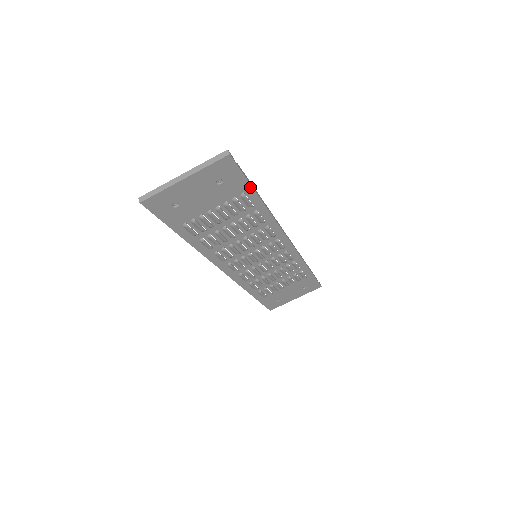
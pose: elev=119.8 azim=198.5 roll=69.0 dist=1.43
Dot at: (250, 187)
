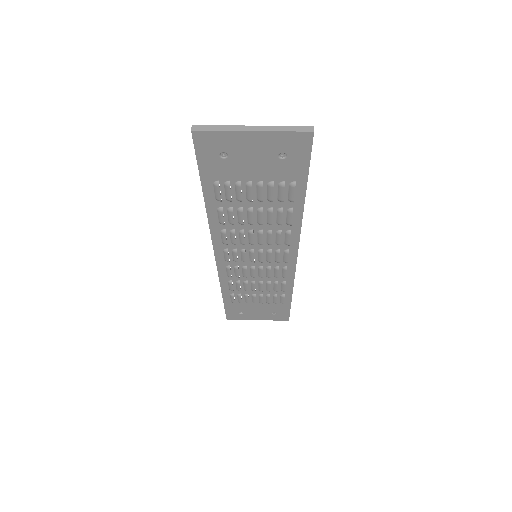
Dot at: (305, 179)
